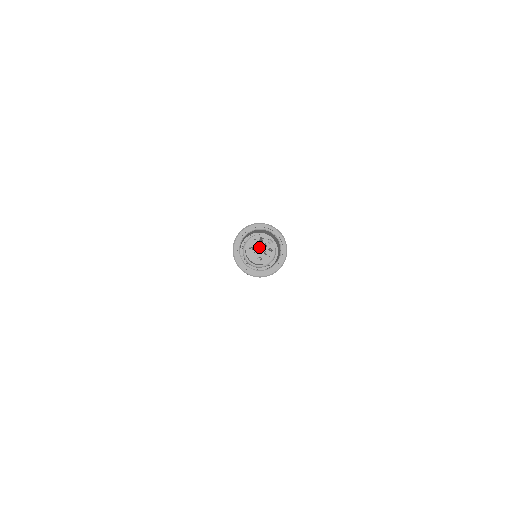
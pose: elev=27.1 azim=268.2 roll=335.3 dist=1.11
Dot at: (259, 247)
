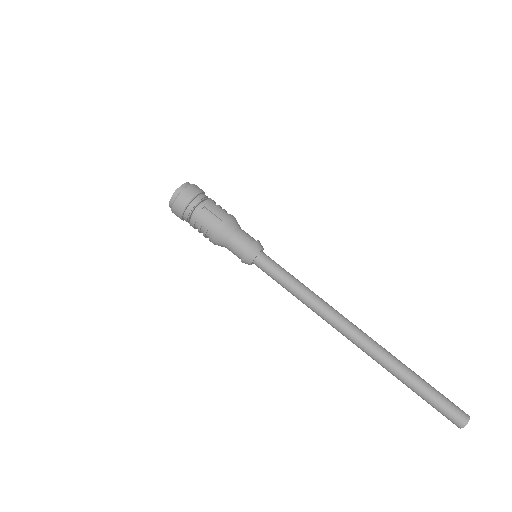
Dot at: occluded
